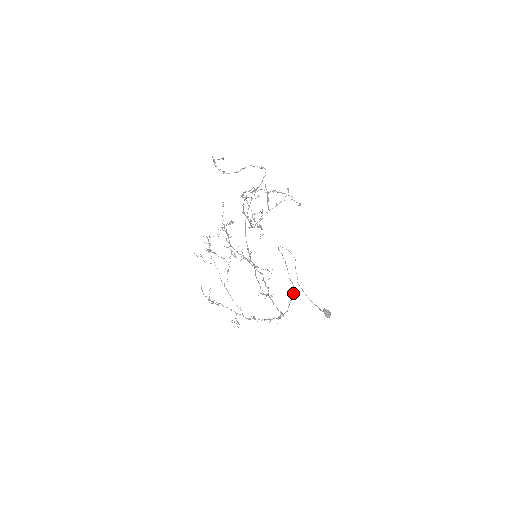
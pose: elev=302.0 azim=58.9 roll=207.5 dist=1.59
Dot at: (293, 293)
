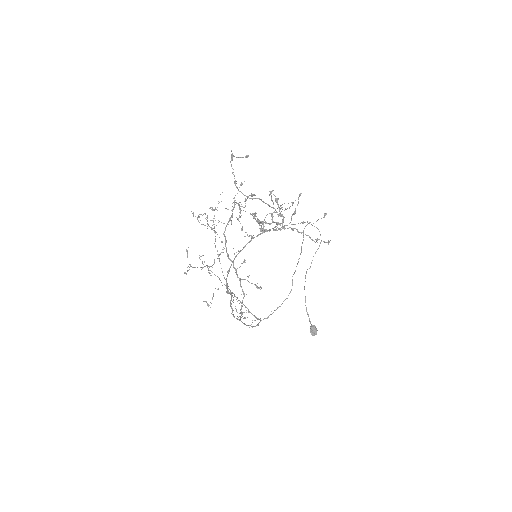
Dot at: occluded
